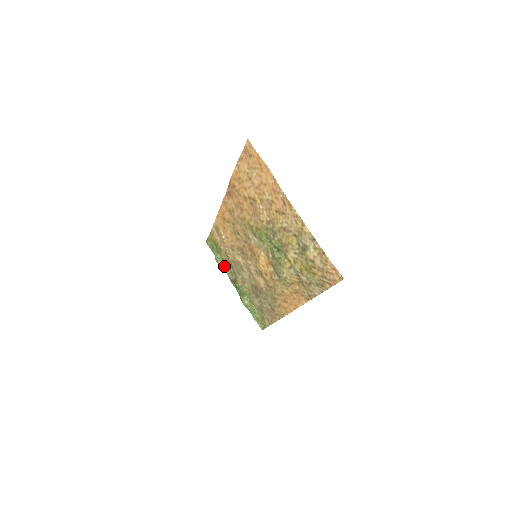
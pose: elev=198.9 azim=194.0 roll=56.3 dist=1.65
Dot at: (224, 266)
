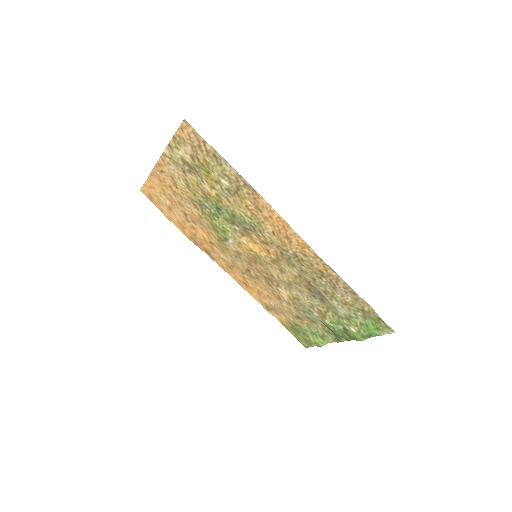
Dot at: (323, 339)
